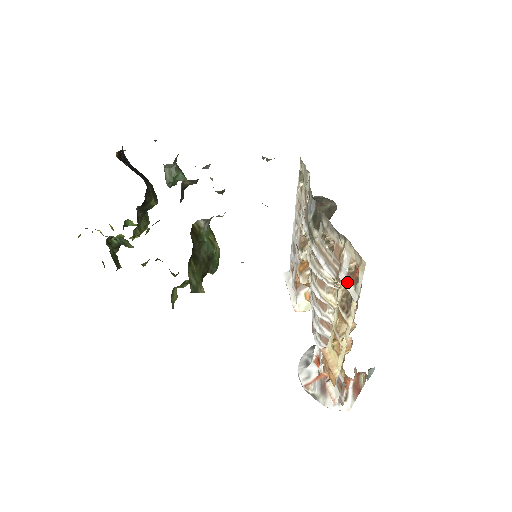
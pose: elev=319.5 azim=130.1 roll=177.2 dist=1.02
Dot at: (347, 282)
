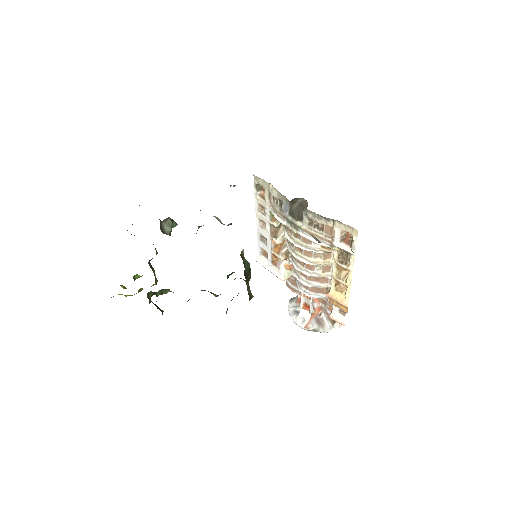
Dot at: (342, 246)
